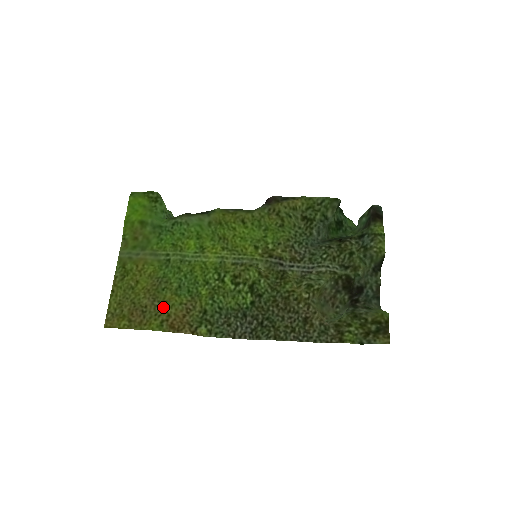
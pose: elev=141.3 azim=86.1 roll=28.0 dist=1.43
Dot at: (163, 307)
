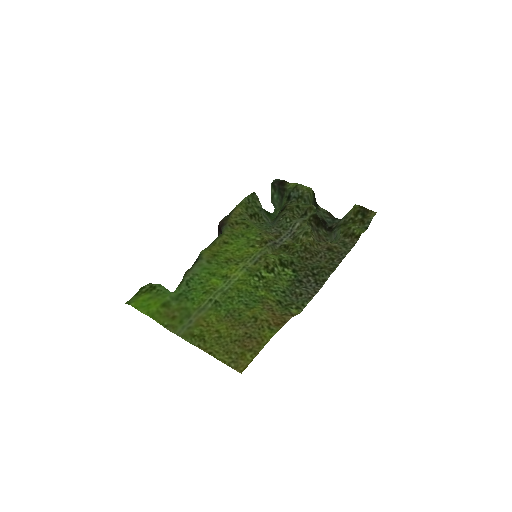
Dot at: (256, 321)
